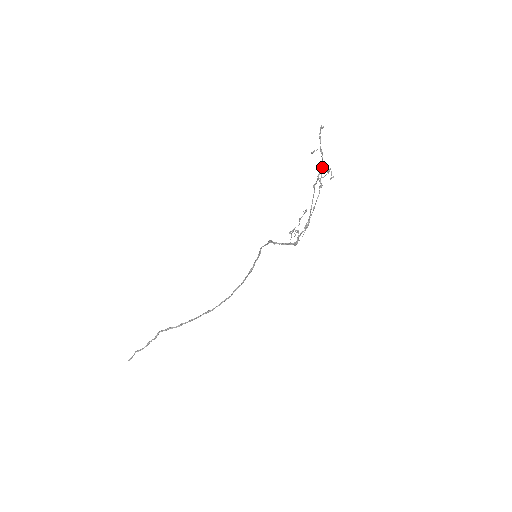
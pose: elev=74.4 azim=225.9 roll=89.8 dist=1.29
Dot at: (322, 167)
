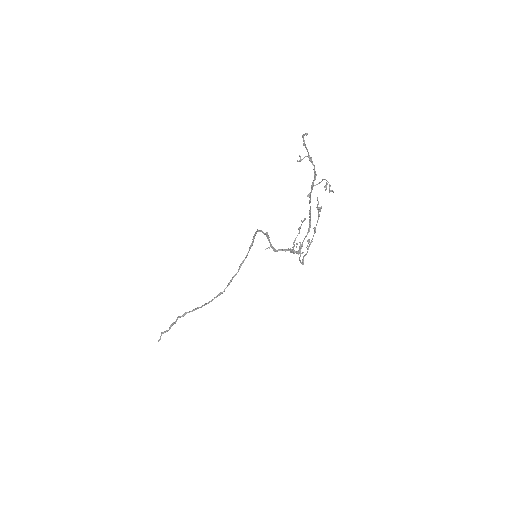
Dot at: (315, 175)
